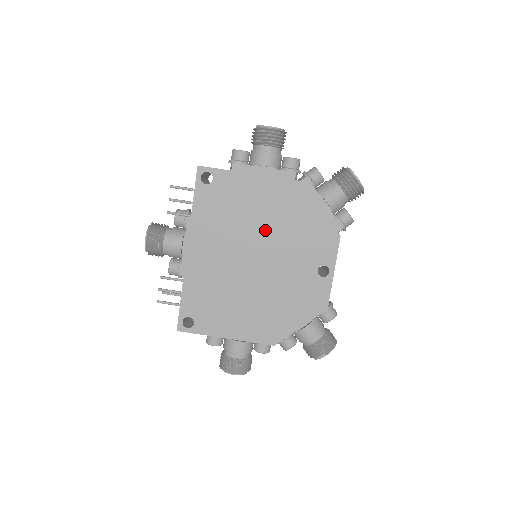
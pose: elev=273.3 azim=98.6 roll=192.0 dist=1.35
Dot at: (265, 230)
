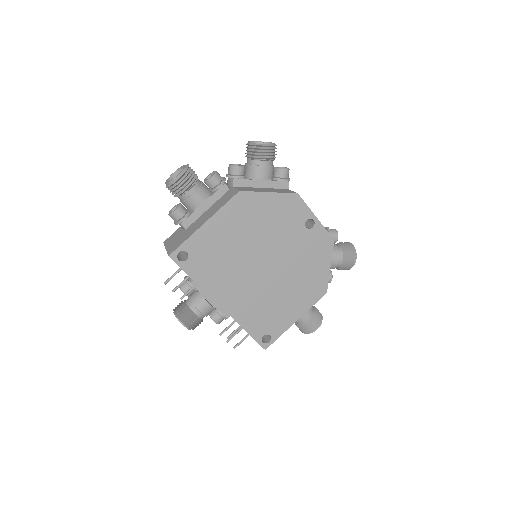
Dot at: (251, 242)
